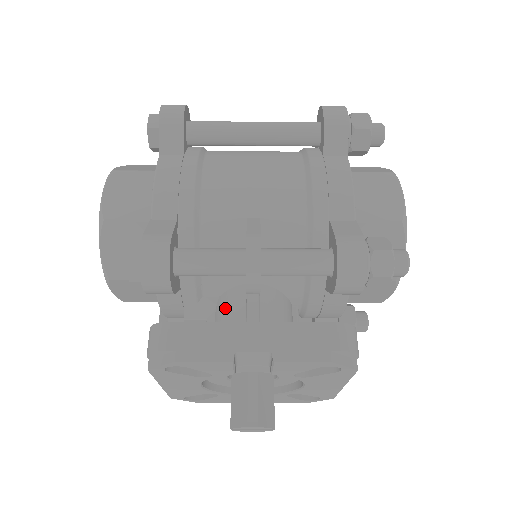
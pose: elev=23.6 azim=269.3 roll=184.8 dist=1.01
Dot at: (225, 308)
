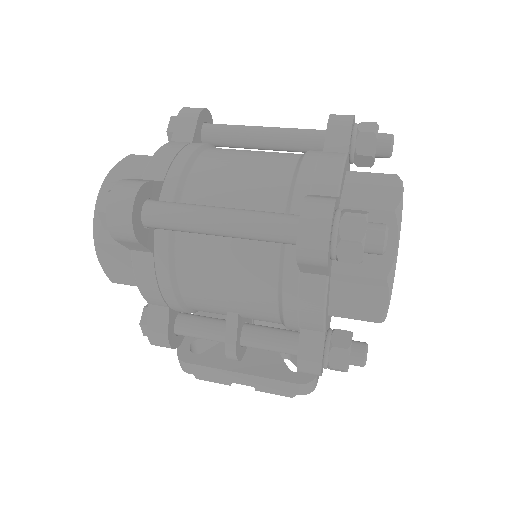
Dot at: occluded
